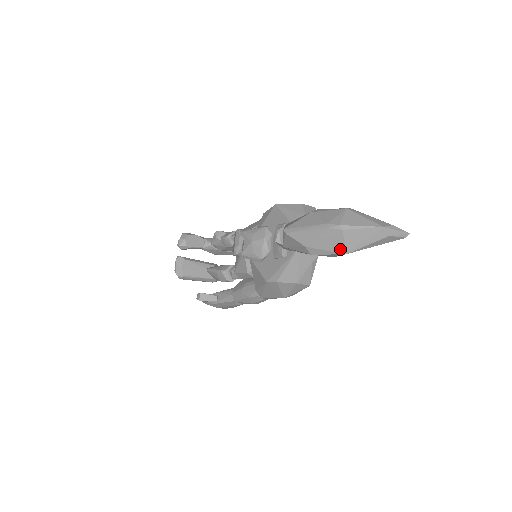
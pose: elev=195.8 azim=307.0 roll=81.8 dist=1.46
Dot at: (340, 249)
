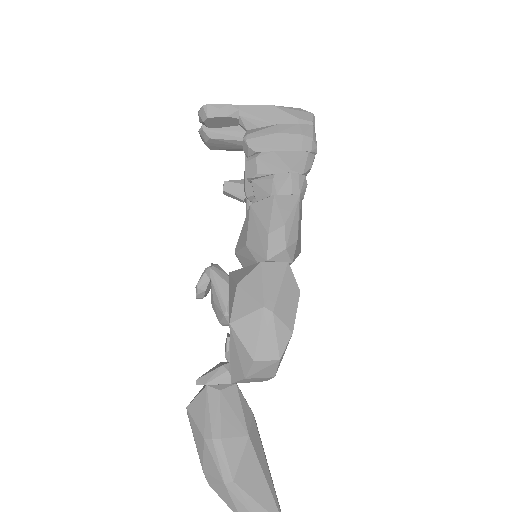
Dot at: occluded
